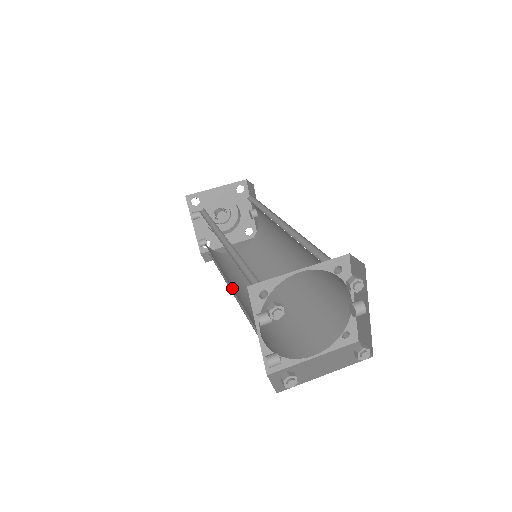
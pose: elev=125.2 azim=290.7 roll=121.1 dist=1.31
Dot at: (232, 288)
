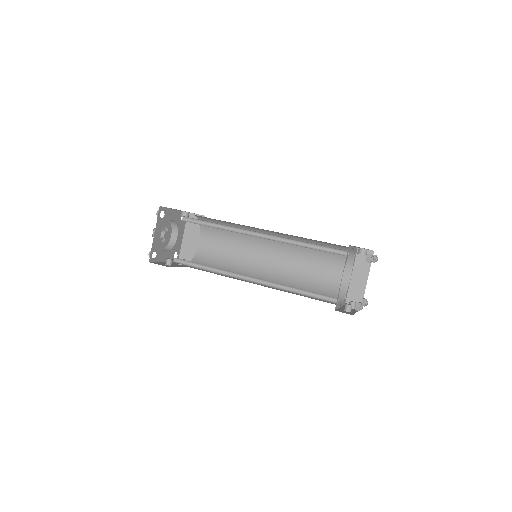
Dot at: occluded
